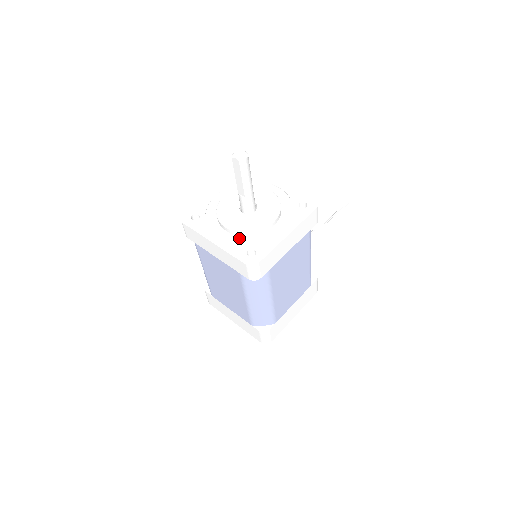
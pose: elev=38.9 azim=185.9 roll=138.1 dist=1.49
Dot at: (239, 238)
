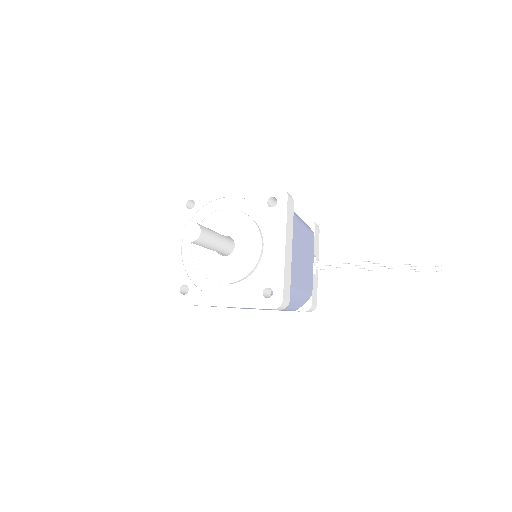
Dot at: (193, 265)
